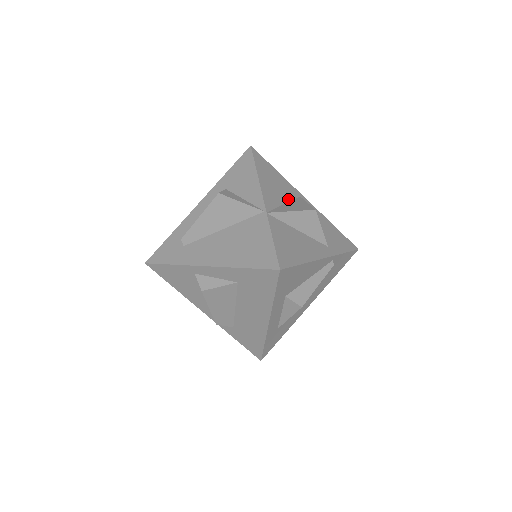
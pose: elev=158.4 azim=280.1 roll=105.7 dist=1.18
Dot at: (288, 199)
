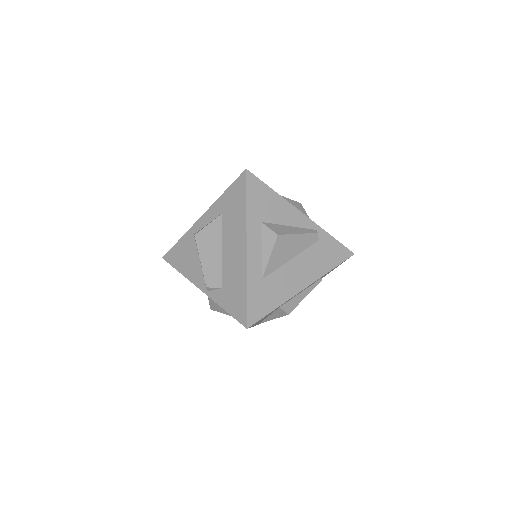
Dot at: occluded
